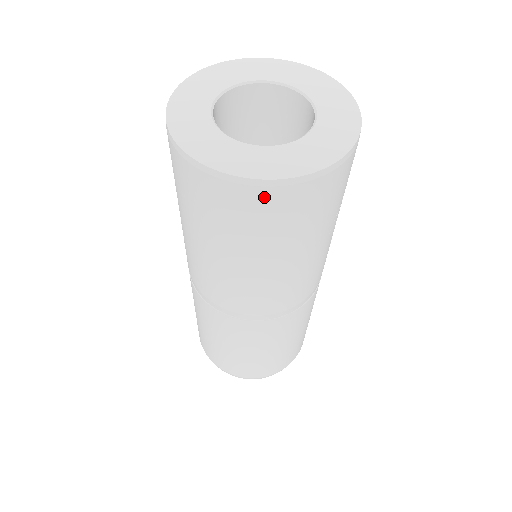
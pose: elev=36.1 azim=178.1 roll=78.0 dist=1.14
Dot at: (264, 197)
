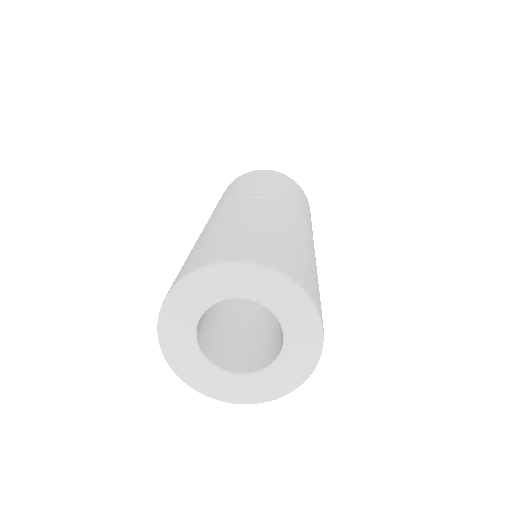
Dot at: occluded
